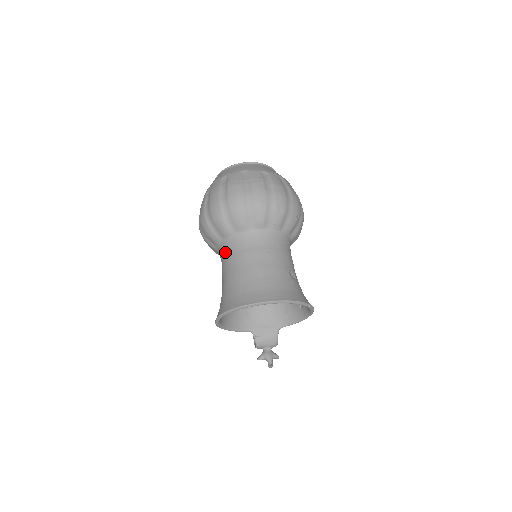
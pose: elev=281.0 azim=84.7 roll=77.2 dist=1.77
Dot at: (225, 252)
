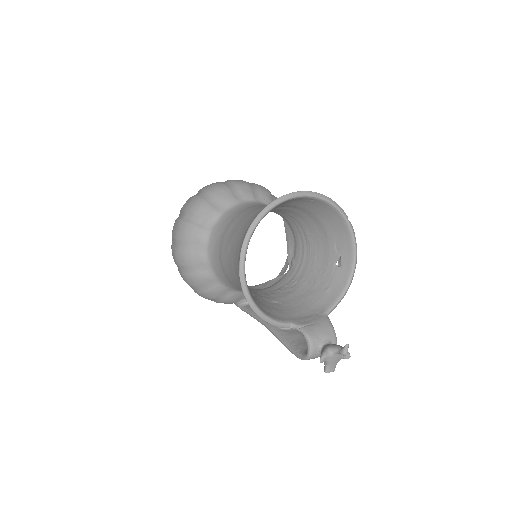
Dot at: (219, 233)
